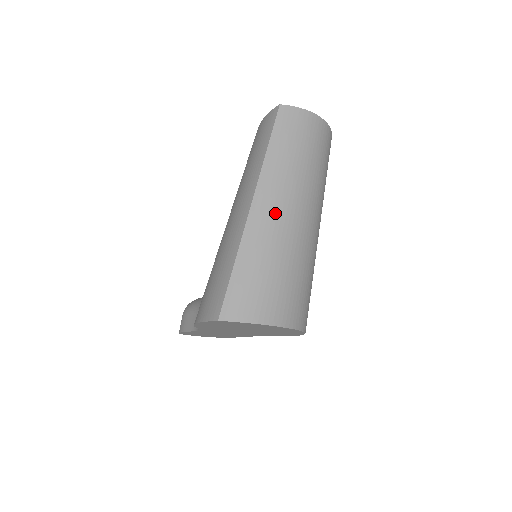
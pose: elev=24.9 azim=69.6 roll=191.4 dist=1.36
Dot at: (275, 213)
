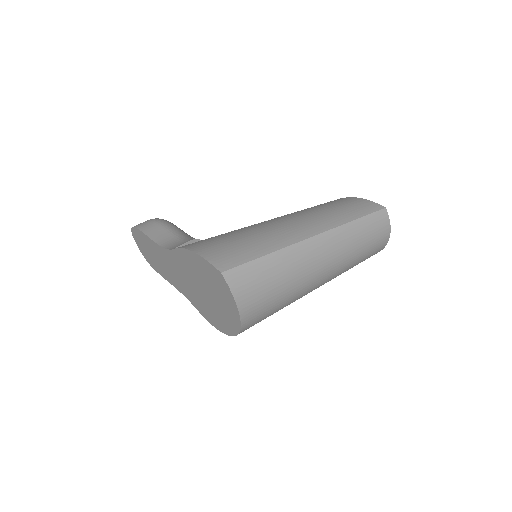
Dot at: (317, 258)
